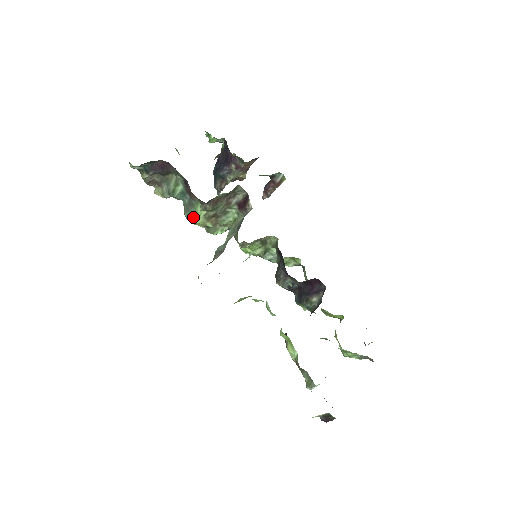
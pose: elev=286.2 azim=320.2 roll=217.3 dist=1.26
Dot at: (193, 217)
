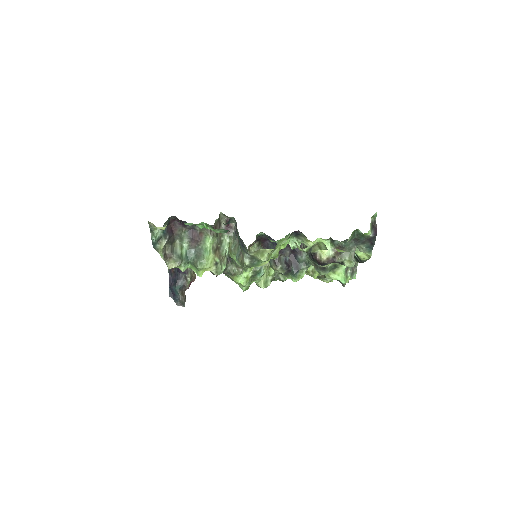
Dot at: (207, 255)
